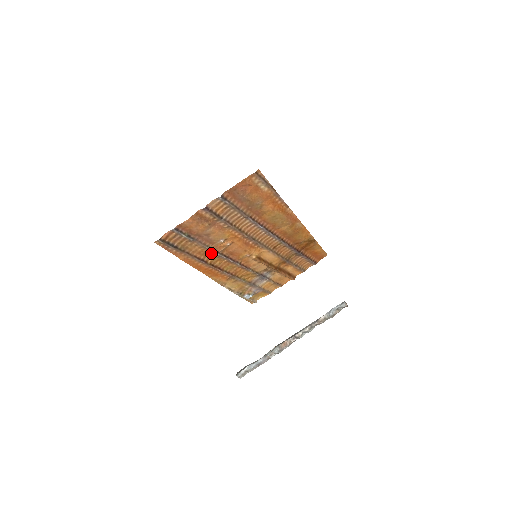
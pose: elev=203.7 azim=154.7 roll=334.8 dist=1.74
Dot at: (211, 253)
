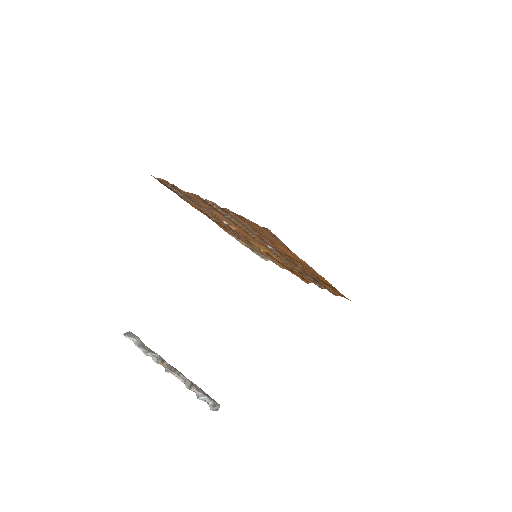
Dot at: occluded
